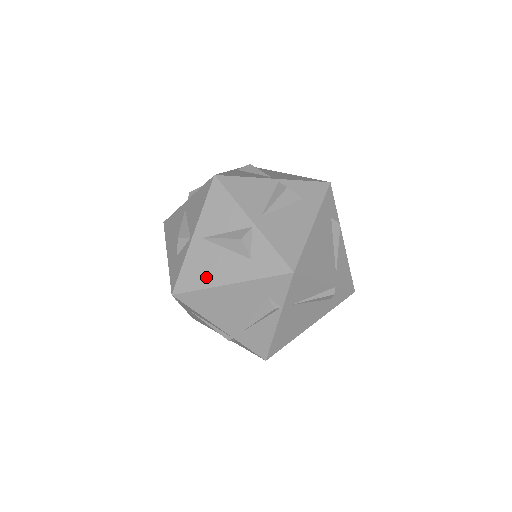
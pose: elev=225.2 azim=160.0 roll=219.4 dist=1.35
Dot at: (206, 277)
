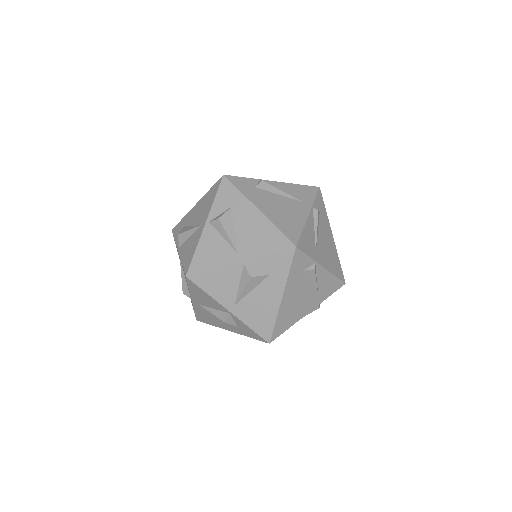
Dot at: (213, 322)
